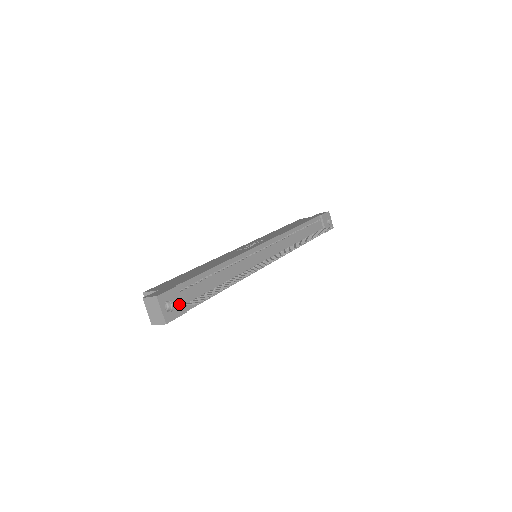
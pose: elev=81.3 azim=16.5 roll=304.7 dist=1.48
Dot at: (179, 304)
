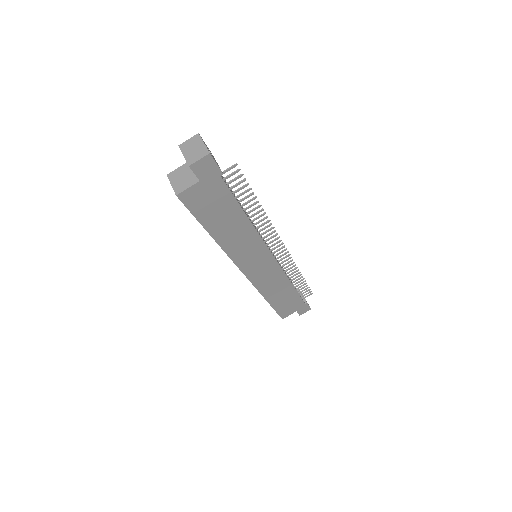
Dot at: (216, 162)
